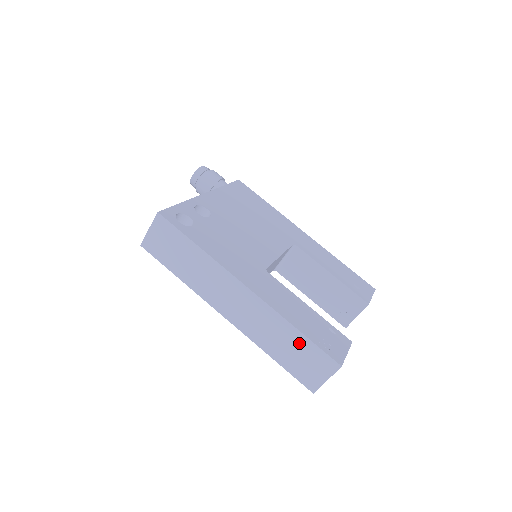
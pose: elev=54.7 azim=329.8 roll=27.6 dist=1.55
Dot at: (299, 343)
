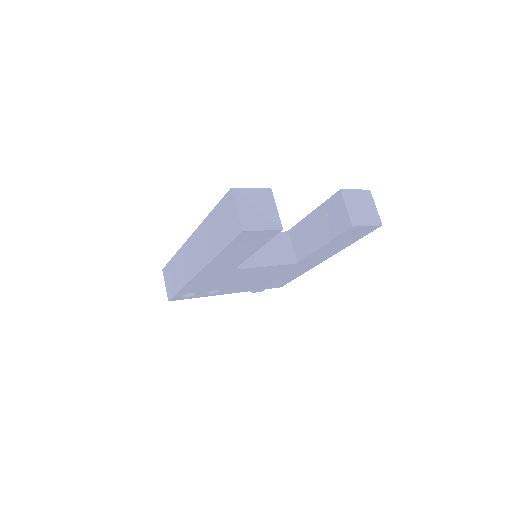
Dot at: (216, 218)
